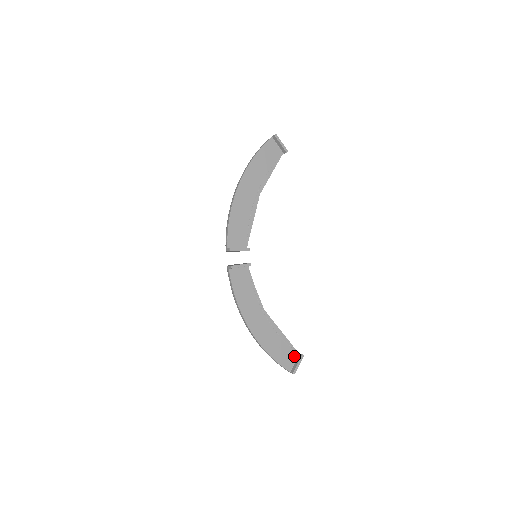
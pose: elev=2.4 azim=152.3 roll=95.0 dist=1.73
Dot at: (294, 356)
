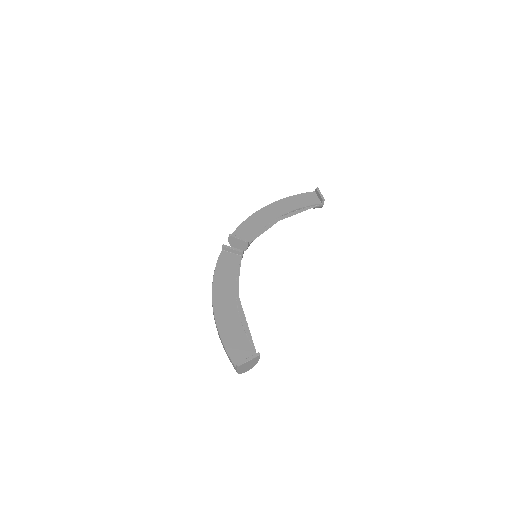
Dot at: (250, 354)
